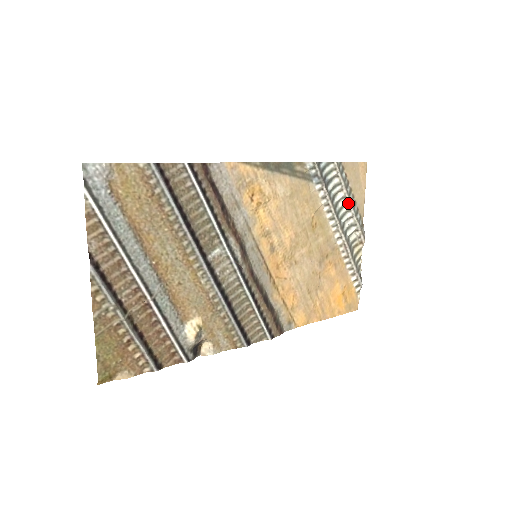
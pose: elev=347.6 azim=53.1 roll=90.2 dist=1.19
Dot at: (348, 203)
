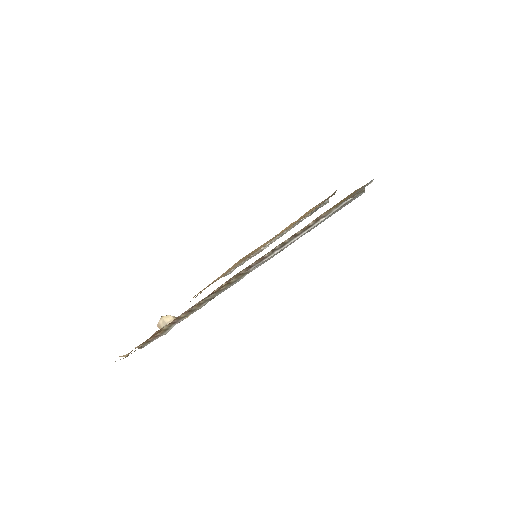
Dot at: occluded
